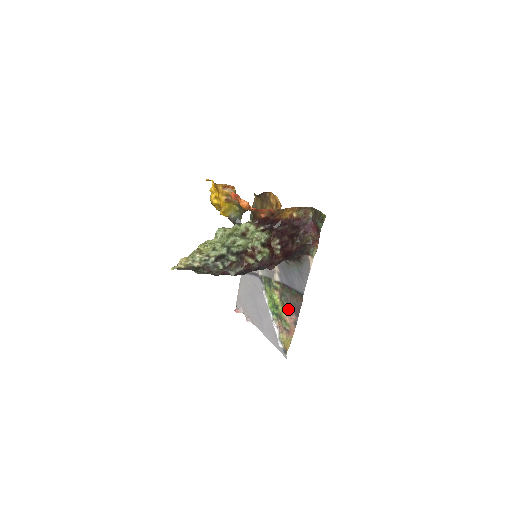
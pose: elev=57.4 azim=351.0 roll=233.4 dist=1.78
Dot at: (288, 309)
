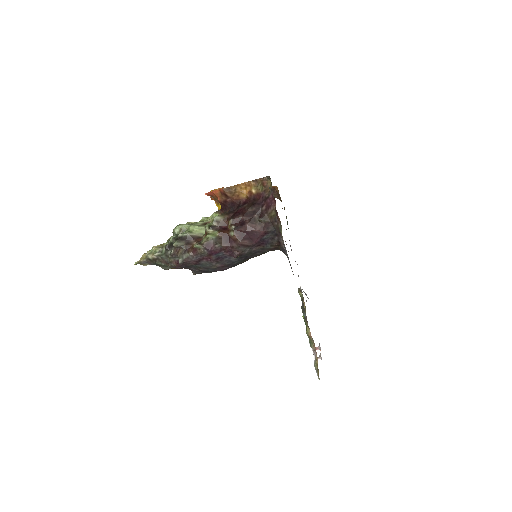
Dot at: (306, 320)
